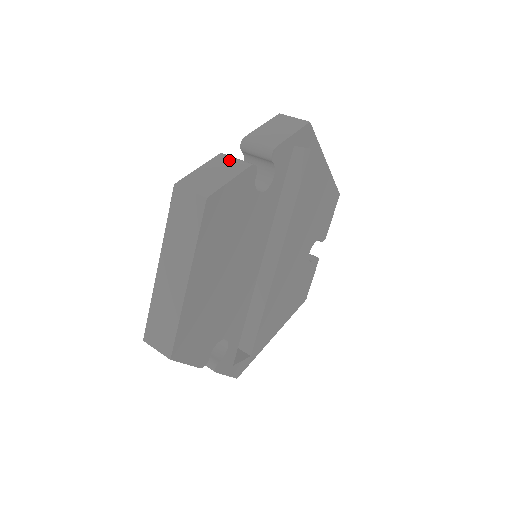
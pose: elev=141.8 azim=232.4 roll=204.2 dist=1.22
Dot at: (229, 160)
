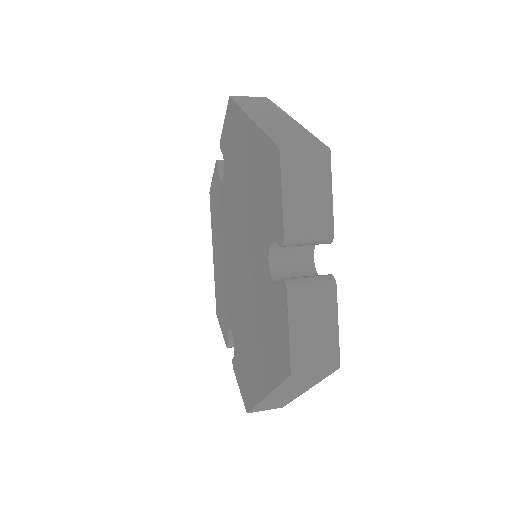
Dot at: occluded
